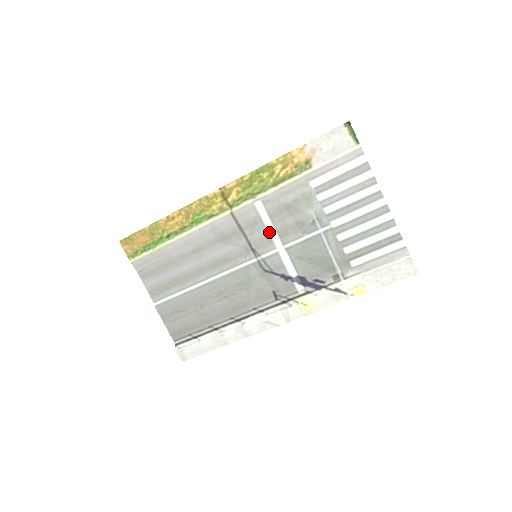
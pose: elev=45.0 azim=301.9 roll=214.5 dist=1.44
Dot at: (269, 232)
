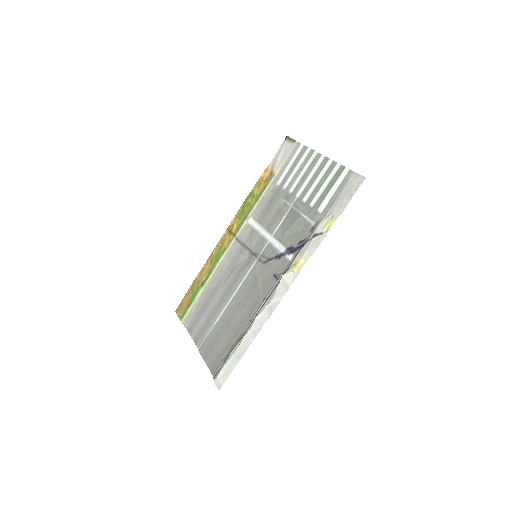
Dot at: (261, 234)
